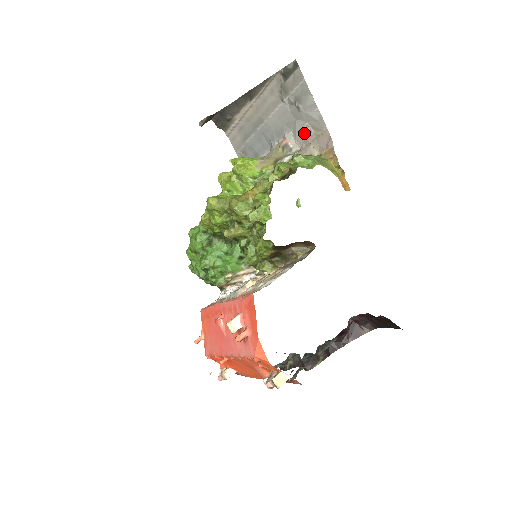
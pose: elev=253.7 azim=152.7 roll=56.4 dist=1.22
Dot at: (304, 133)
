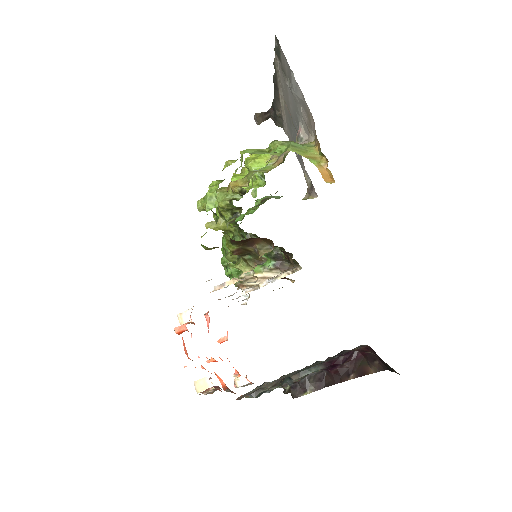
Dot at: (304, 118)
